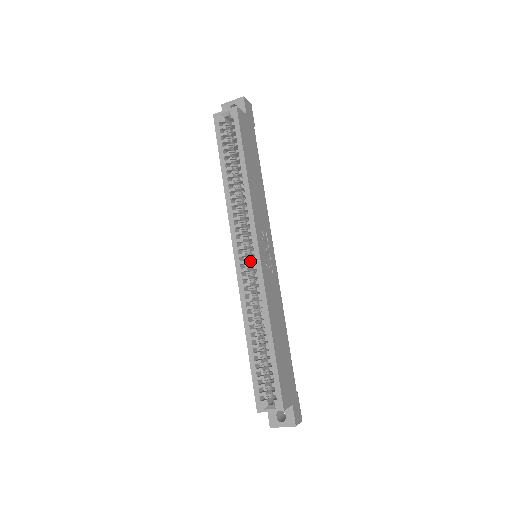
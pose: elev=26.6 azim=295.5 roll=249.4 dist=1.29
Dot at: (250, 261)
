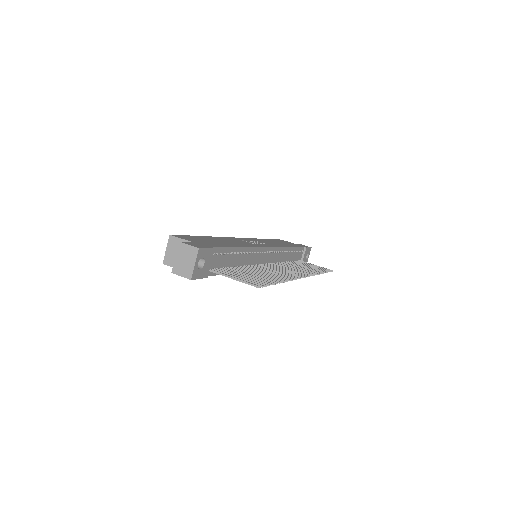
Dot at: occluded
